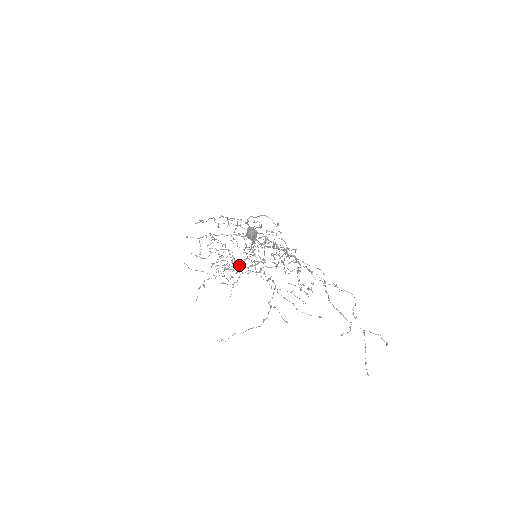
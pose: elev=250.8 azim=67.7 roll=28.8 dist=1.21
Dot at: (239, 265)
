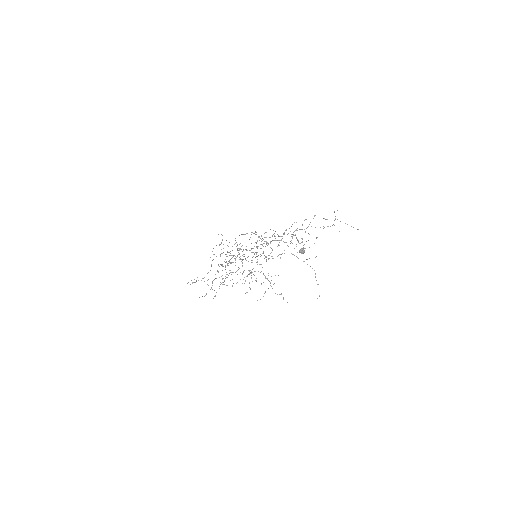
Dot at: occluded
